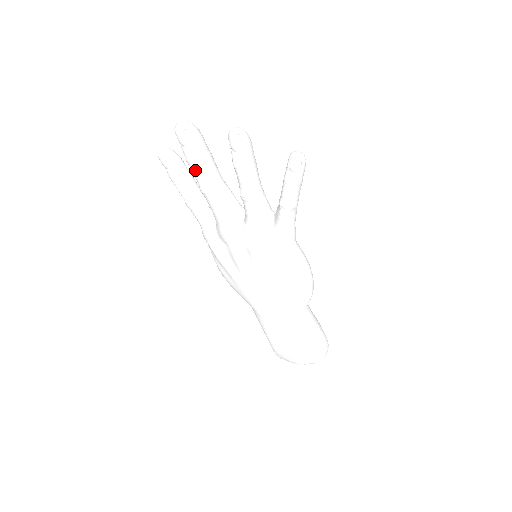
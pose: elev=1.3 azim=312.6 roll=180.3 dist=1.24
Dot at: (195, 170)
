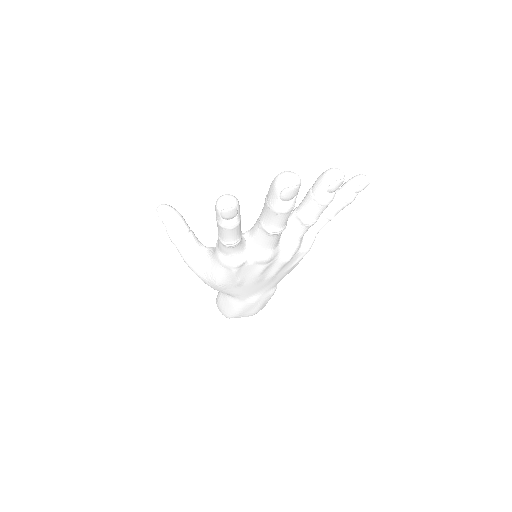
Dot at: (284, 218)
